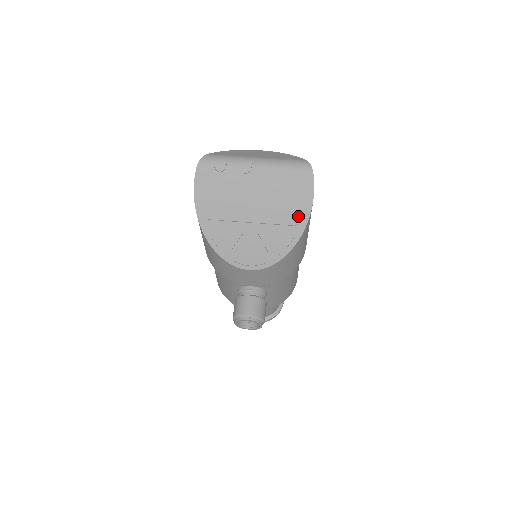
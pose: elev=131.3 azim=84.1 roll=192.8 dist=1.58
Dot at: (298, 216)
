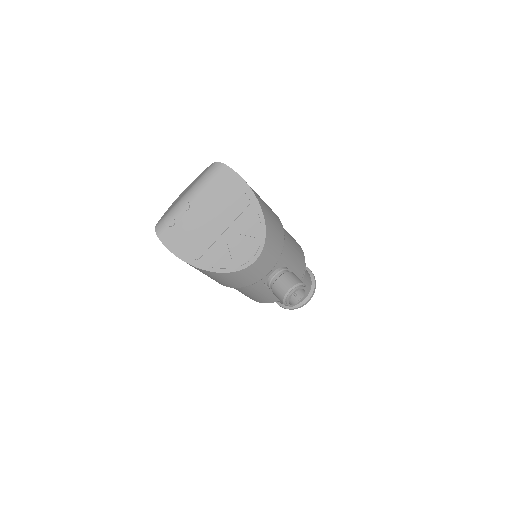
Dot at: (245, 197)
